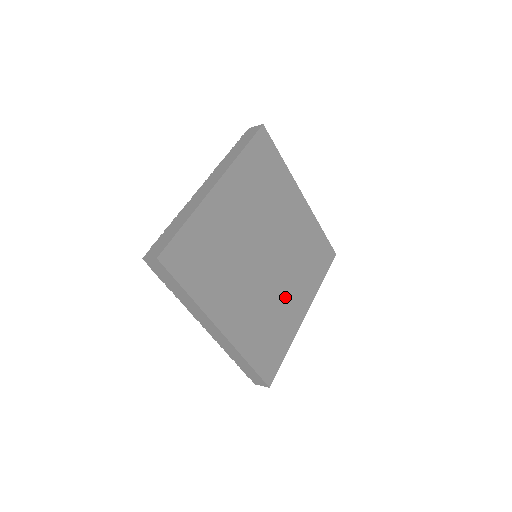
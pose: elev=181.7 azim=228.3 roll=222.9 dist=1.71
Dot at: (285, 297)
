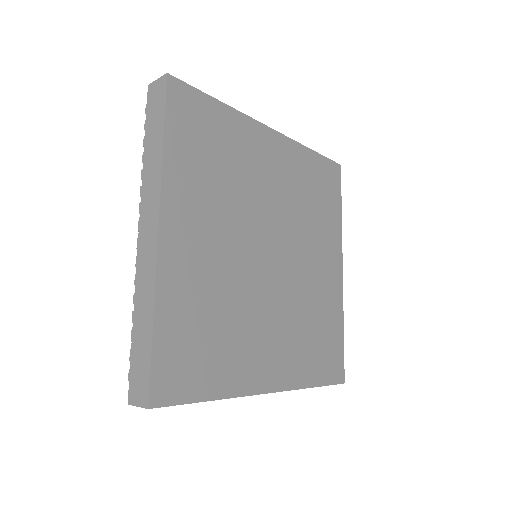
Dot at: (259, 328)
